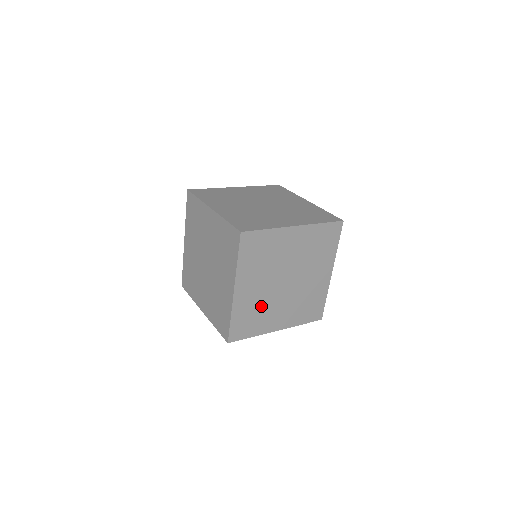
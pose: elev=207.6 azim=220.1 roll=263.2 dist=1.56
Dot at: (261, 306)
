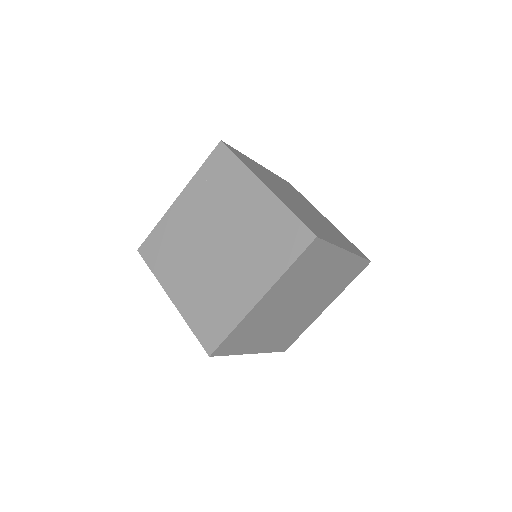
Dot at: (263, 324)
